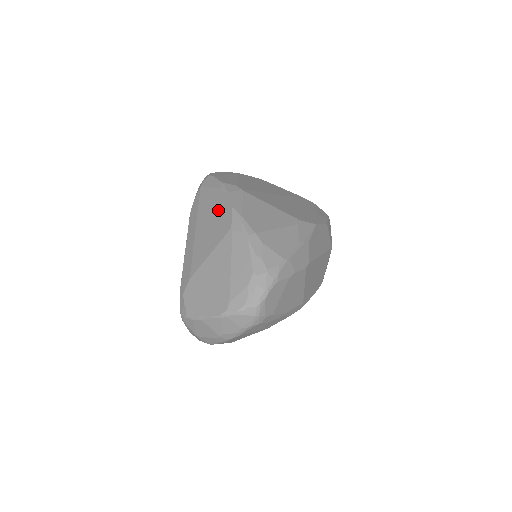
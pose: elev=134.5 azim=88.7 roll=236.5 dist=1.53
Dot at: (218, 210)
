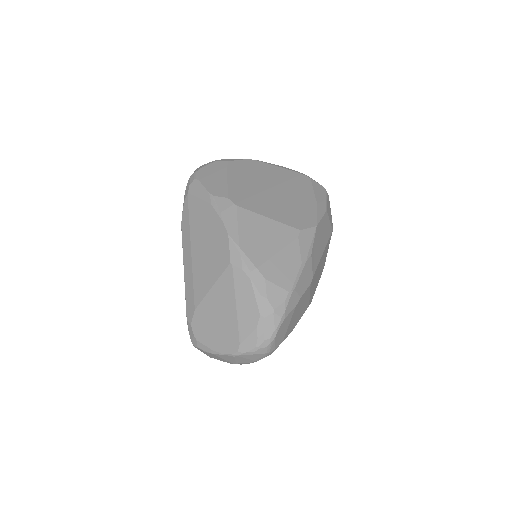
Dot at: (212, 233)
